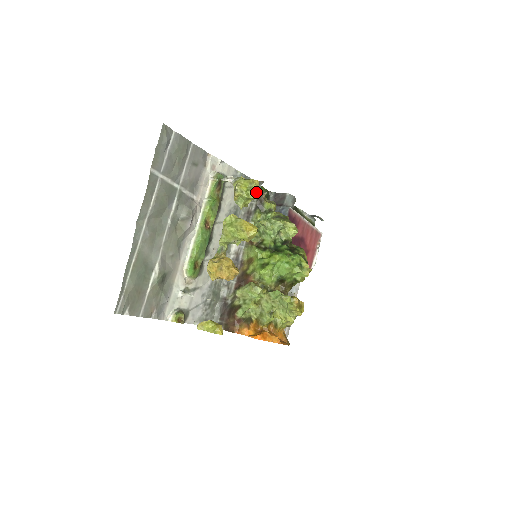
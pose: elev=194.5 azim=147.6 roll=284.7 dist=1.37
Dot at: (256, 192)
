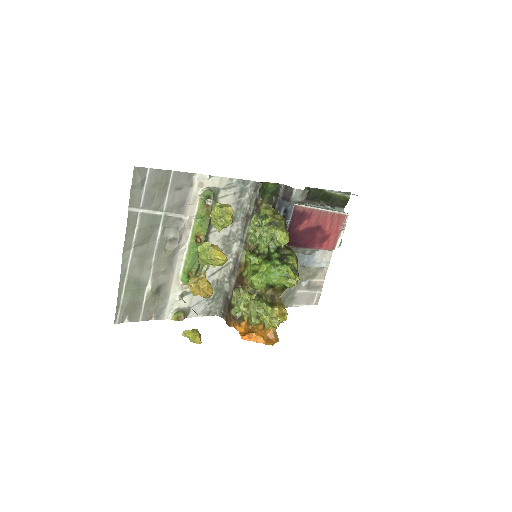
Dot at: (227, 221)
